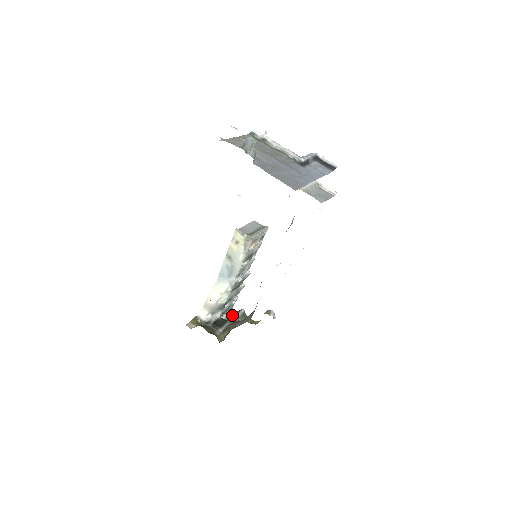
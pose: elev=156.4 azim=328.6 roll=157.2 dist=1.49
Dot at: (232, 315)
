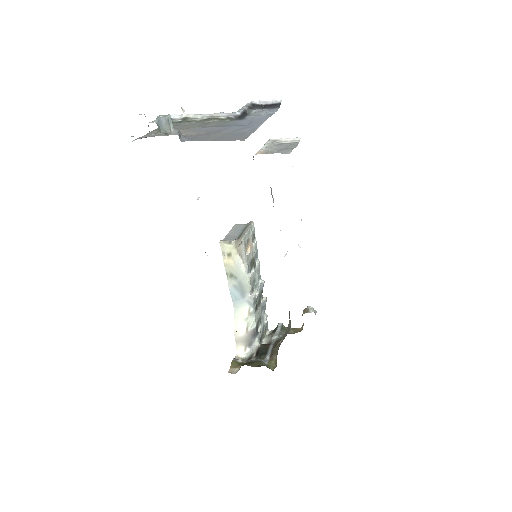
Dot at: (271, 336)
